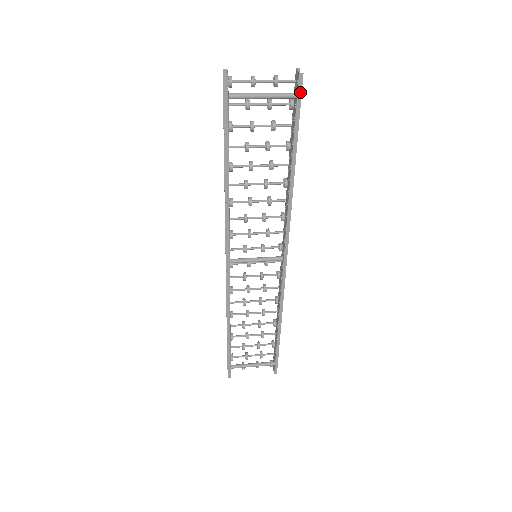
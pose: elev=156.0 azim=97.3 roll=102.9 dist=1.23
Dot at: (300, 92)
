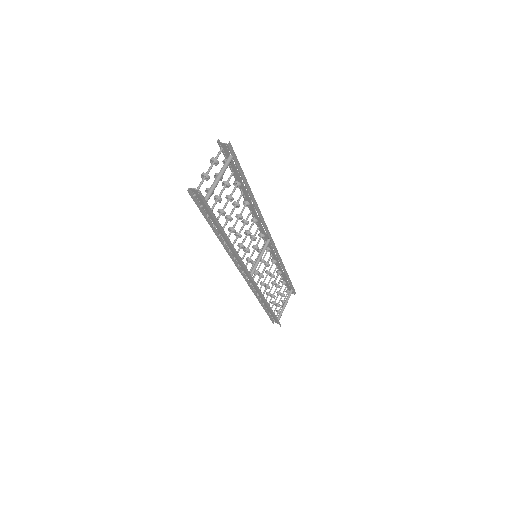
Dot at: (233, 153)
